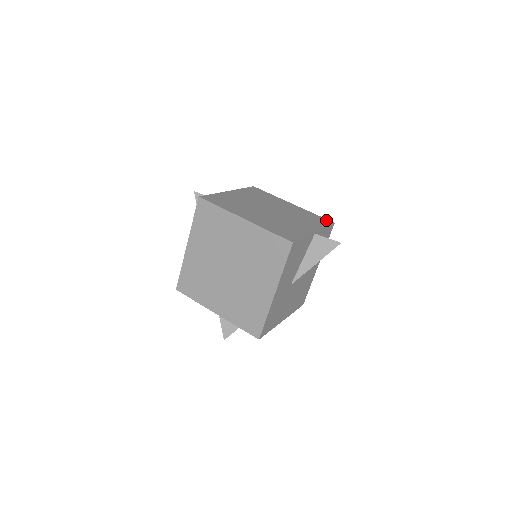
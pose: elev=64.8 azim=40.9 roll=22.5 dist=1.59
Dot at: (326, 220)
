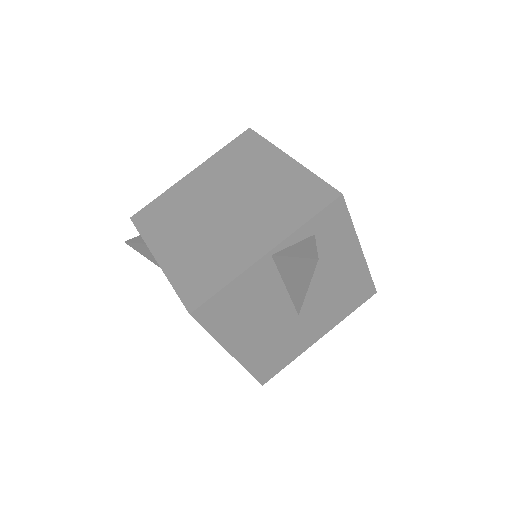
Dot at: occluded
